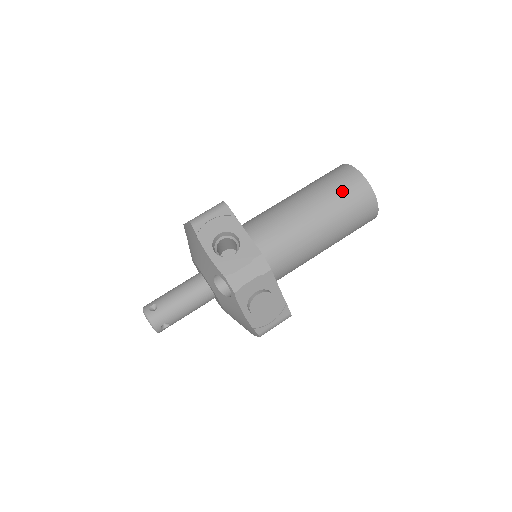
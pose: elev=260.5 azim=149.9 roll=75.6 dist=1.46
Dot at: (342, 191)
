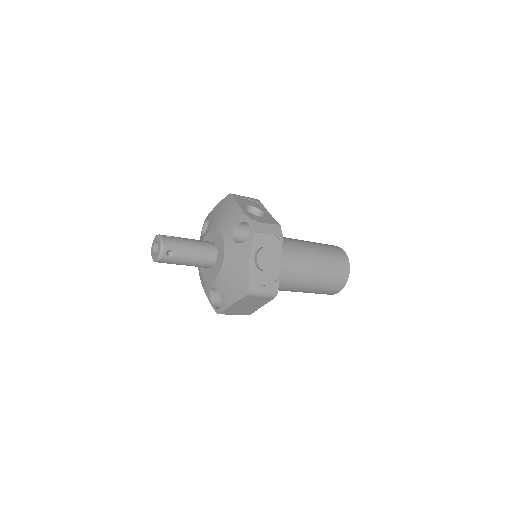
Dot at: (329, 249)
